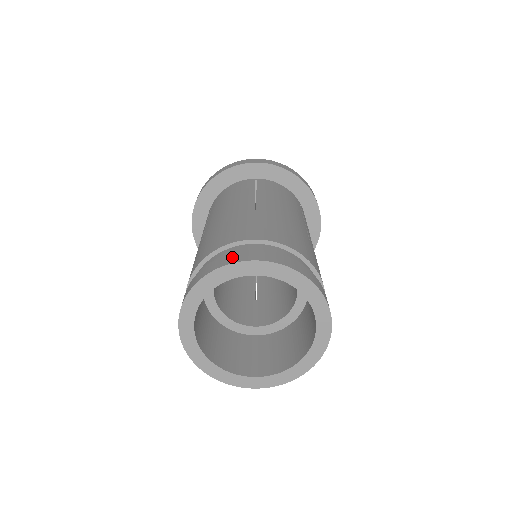
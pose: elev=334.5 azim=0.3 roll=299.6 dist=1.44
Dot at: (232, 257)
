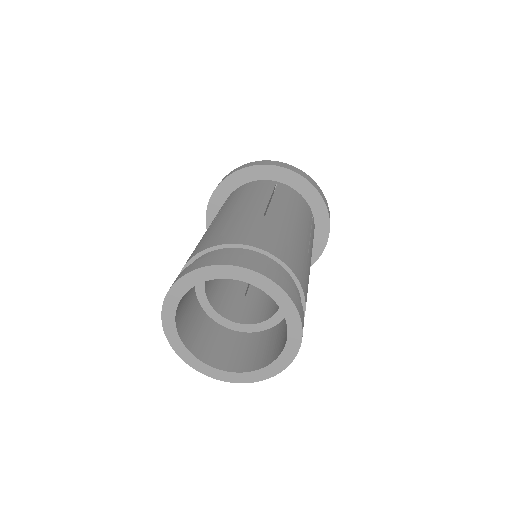
Dot at: (226, 258)
